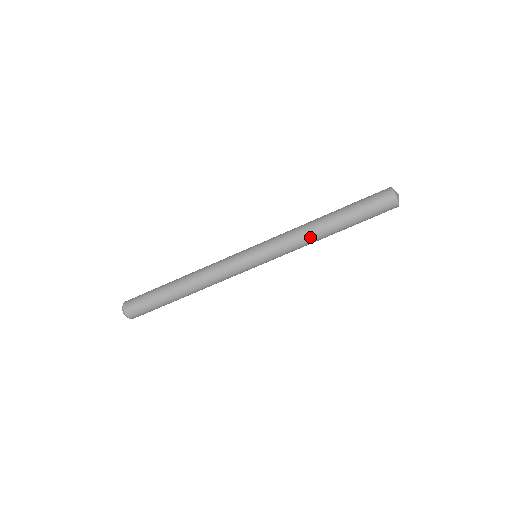
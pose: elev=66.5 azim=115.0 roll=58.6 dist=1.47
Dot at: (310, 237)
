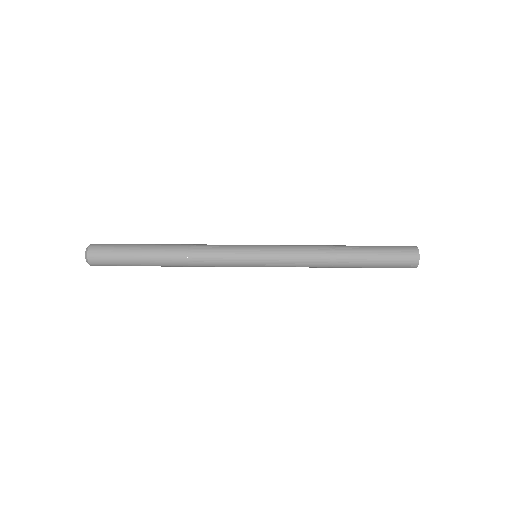
Dot at: (321, 255)
